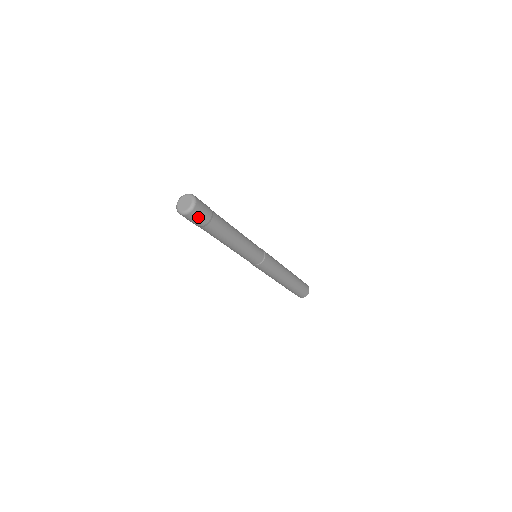
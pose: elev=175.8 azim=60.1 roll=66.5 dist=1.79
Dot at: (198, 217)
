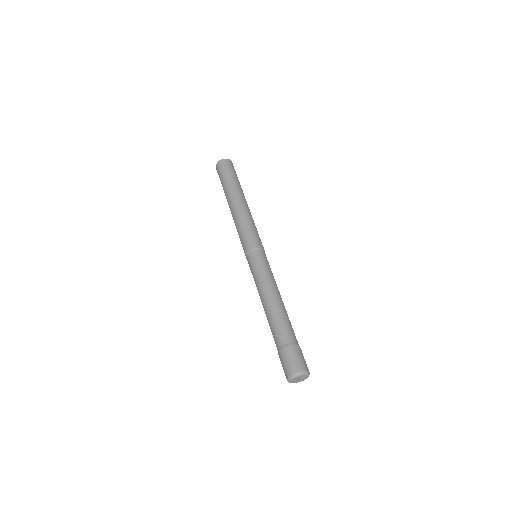
Dot at: occluded
